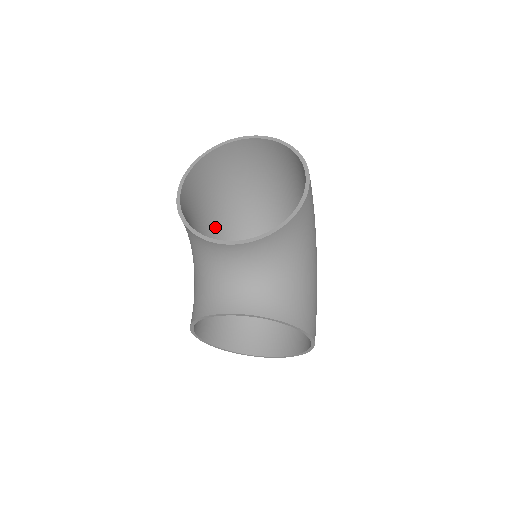
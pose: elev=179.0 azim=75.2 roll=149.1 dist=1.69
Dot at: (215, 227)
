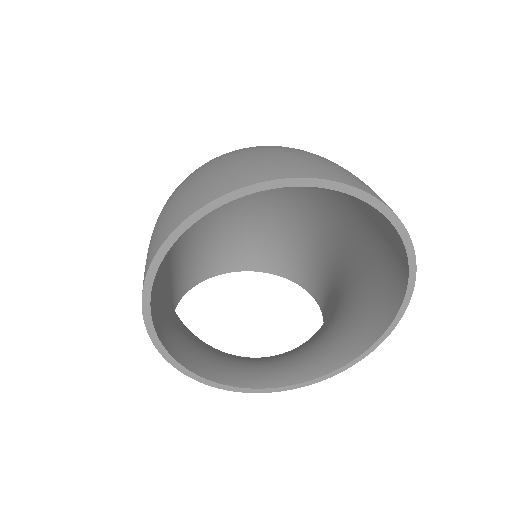
Dot at: occluded
